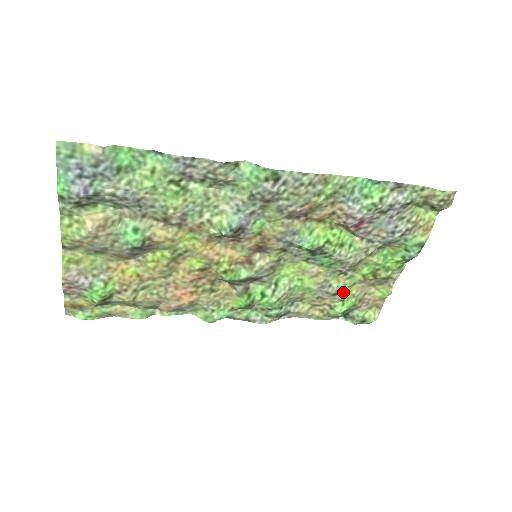
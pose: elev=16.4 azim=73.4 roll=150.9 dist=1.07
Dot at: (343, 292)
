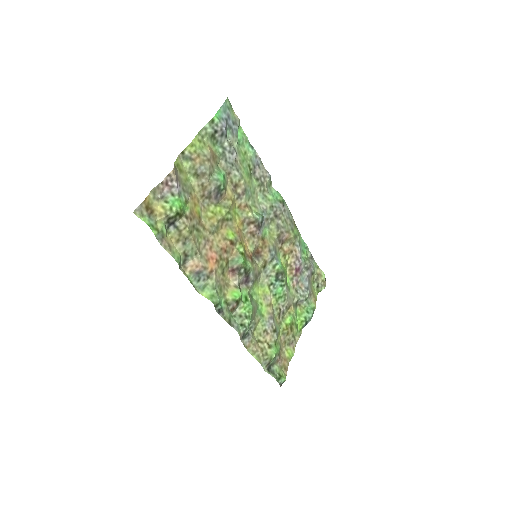
Dot at: (278, 332)
